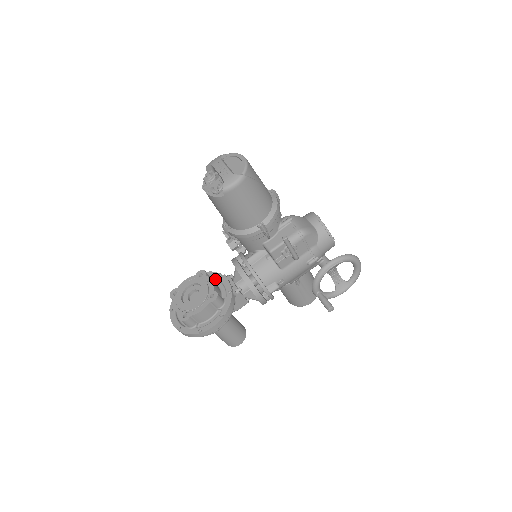
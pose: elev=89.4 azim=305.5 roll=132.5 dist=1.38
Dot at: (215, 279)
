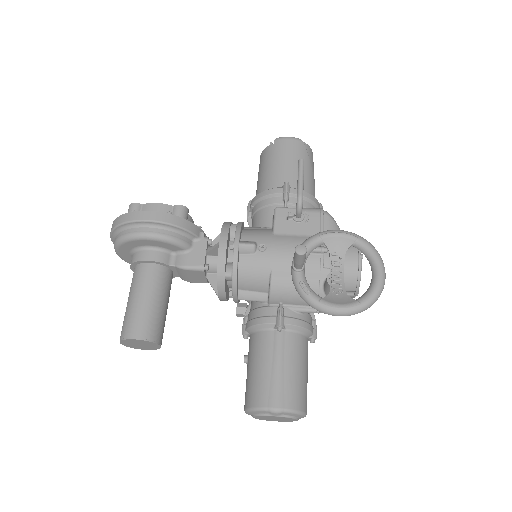
Dot at: occluded
